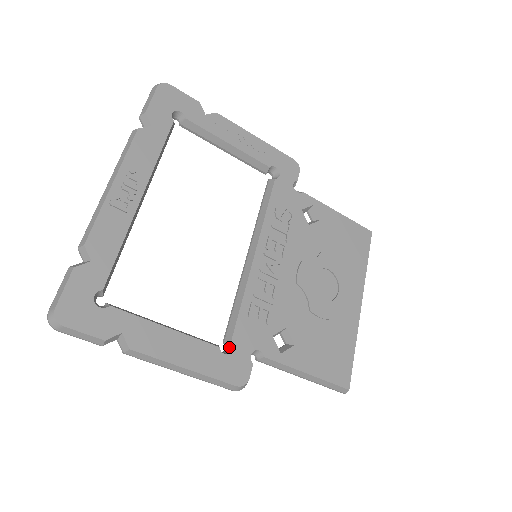
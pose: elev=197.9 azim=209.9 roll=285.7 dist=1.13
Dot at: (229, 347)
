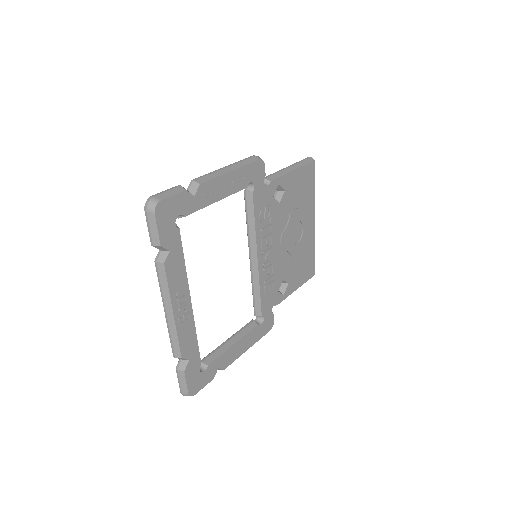
Dot at: (260, 317)
